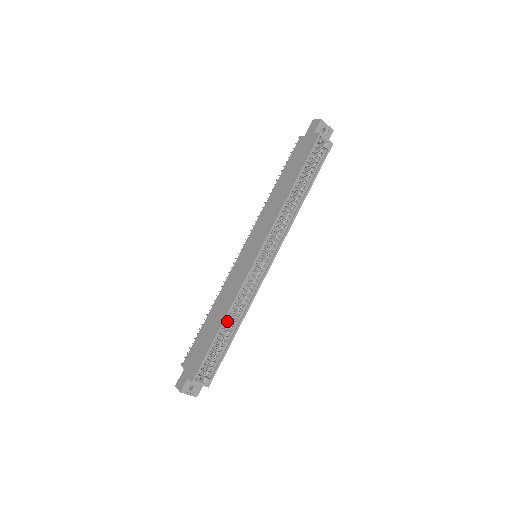
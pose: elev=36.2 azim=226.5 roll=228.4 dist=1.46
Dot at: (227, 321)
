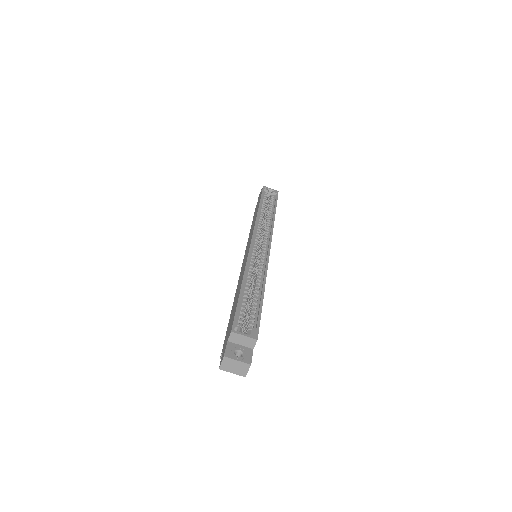
Dot at: (248, 285)
